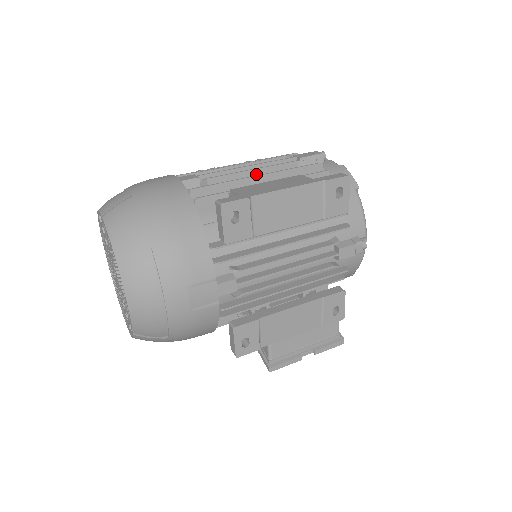
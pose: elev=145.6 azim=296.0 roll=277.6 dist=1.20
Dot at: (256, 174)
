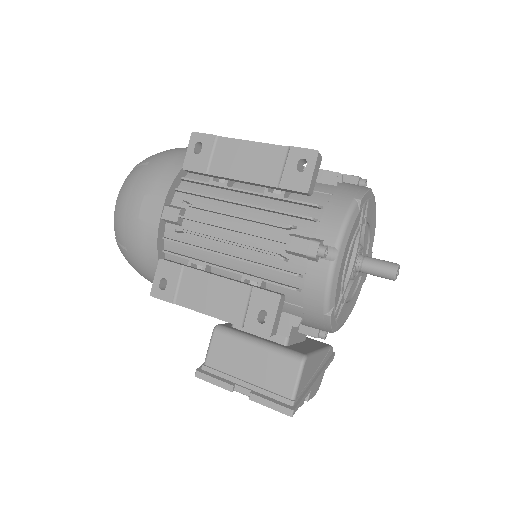
Dot at: occluded
